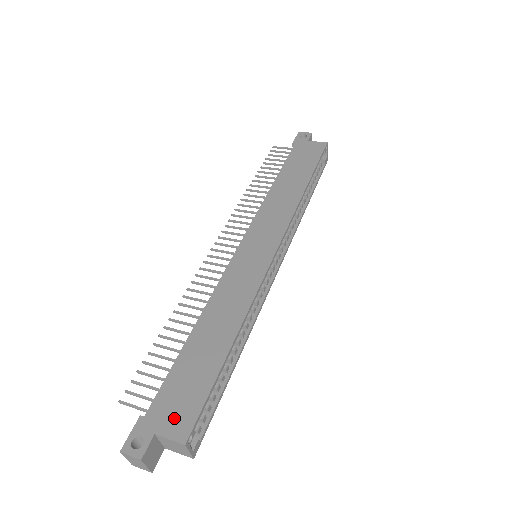
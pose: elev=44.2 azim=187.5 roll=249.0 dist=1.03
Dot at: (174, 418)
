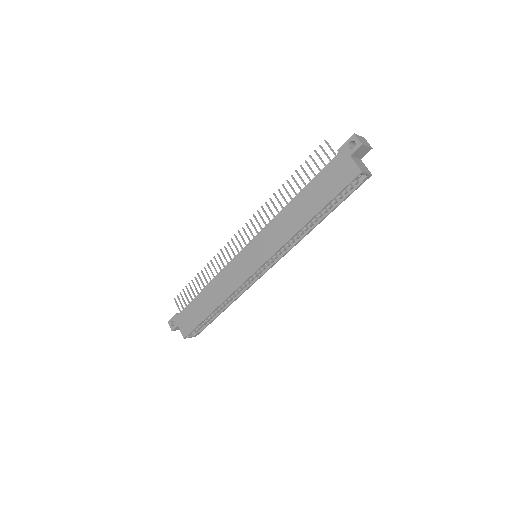
Dot at: (184, 325)
